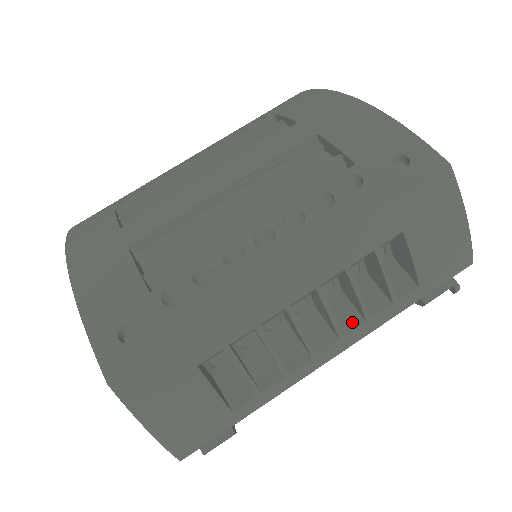
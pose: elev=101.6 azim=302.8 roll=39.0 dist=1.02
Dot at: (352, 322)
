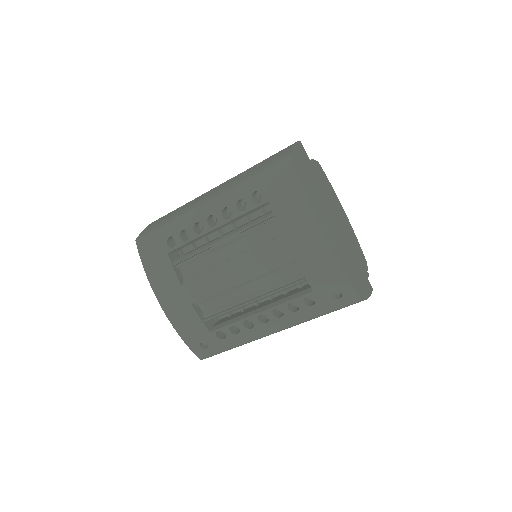
Dot at: occluded
